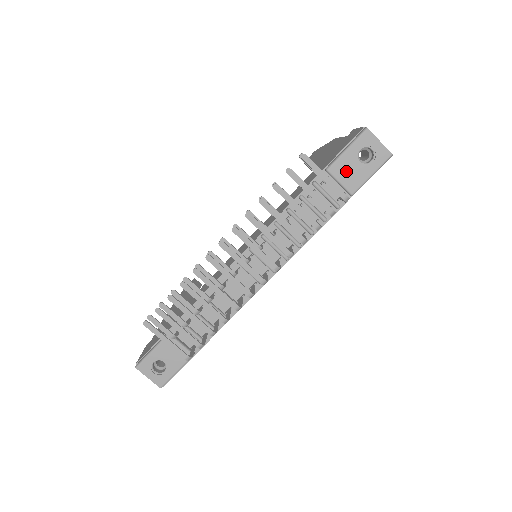
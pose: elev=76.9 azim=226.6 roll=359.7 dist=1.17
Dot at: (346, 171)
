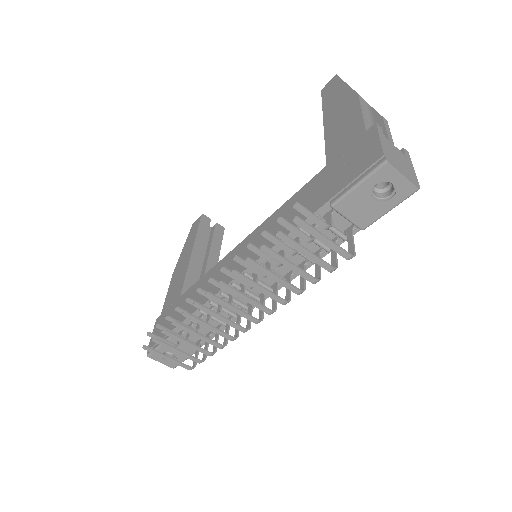
Dot at: (356, 207)
